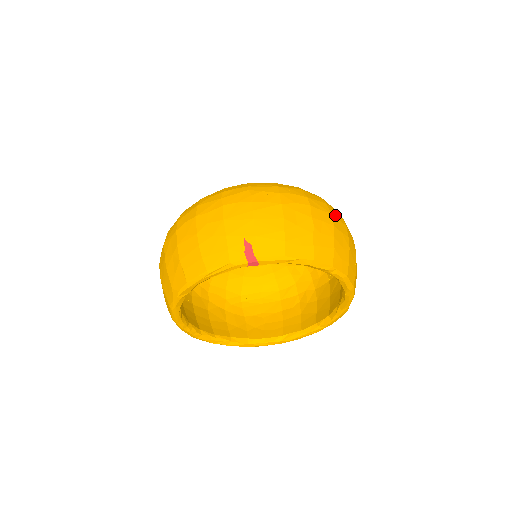
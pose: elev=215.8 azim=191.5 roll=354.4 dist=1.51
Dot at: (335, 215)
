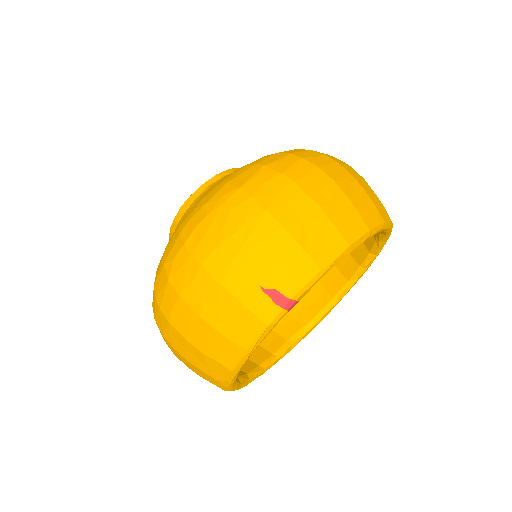
Dot at: (321, 163)
